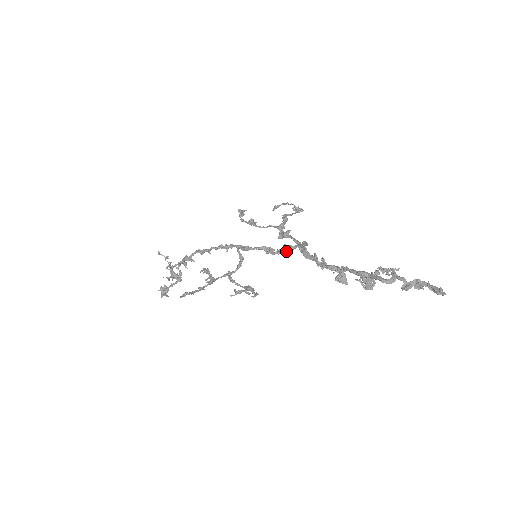
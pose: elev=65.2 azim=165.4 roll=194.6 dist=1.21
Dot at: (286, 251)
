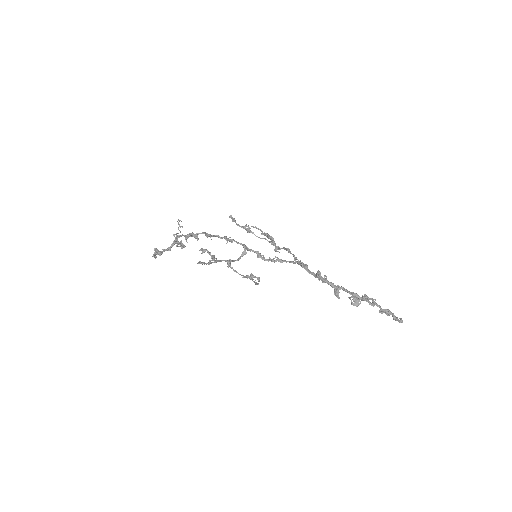
Dot at: occluded
